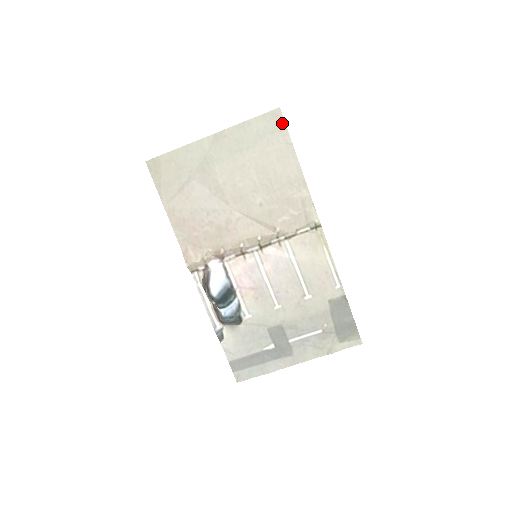
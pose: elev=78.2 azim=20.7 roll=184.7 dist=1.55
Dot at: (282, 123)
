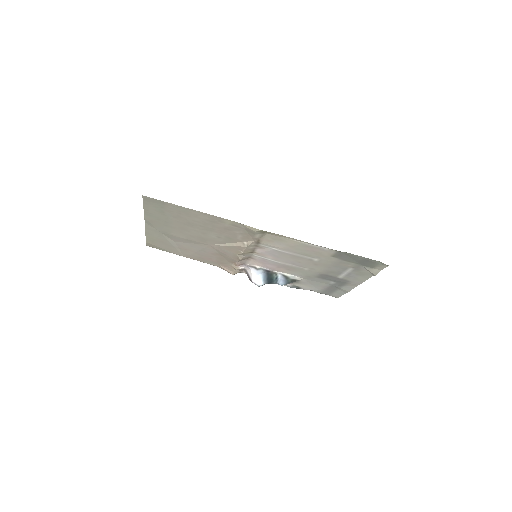
Dot at: (157, 201)
